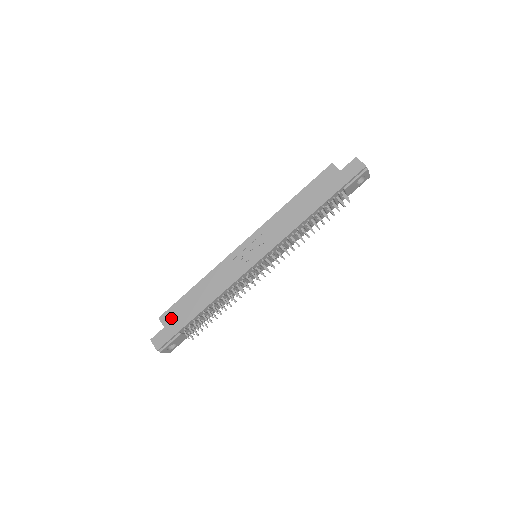
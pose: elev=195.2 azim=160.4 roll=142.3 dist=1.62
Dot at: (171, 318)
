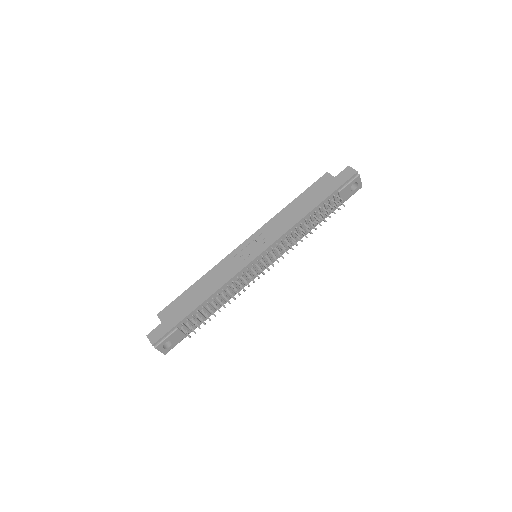
Dot at: (169, 313)
